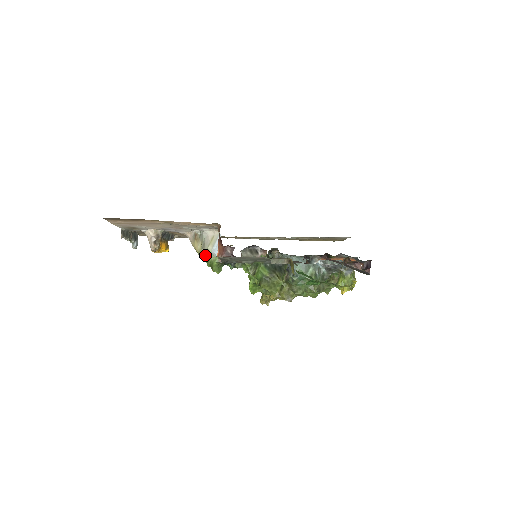
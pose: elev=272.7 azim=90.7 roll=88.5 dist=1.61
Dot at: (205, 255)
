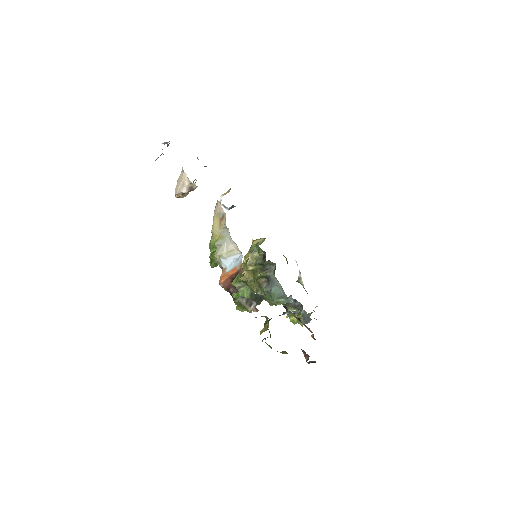
Dot at: (215, 247)
